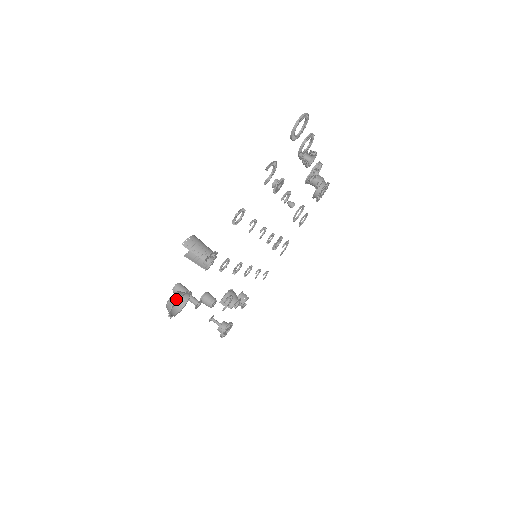
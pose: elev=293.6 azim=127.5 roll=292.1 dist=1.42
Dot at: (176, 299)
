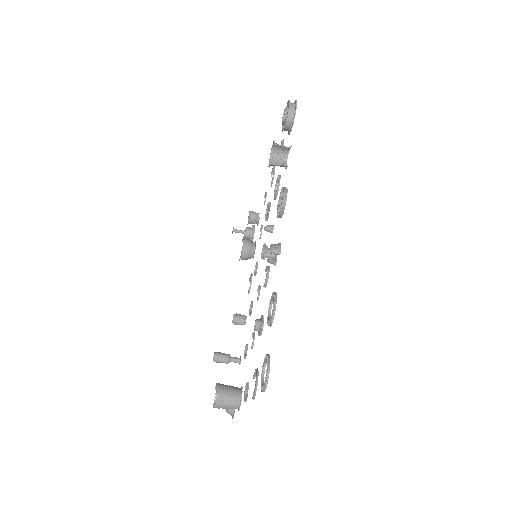
Dot at: (232, 414)
